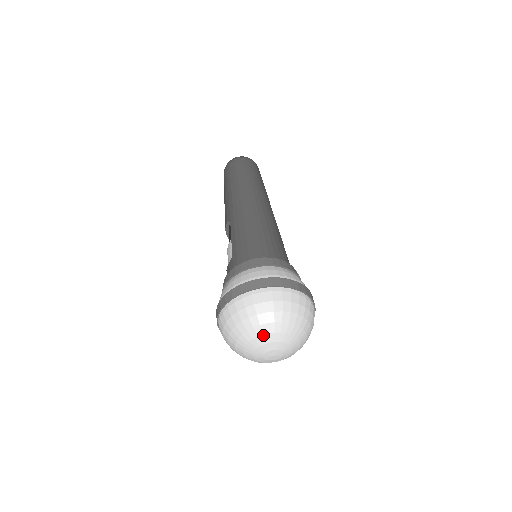
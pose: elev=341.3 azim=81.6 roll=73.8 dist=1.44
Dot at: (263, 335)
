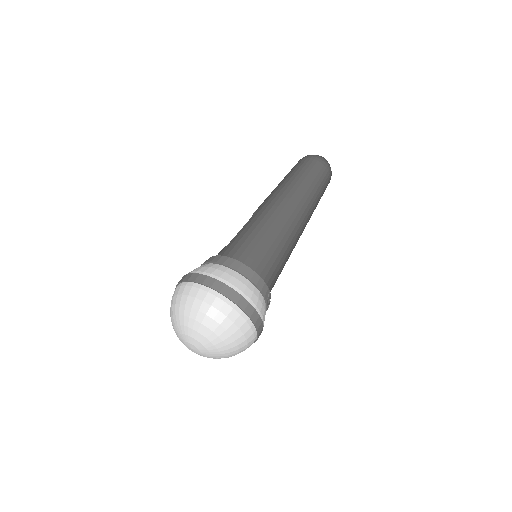
Dot at: (188, 327)
